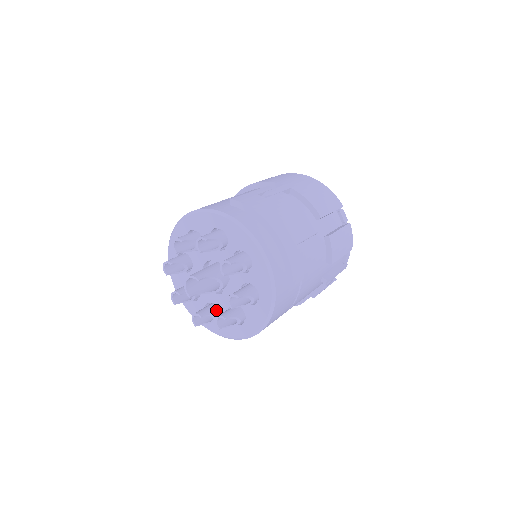
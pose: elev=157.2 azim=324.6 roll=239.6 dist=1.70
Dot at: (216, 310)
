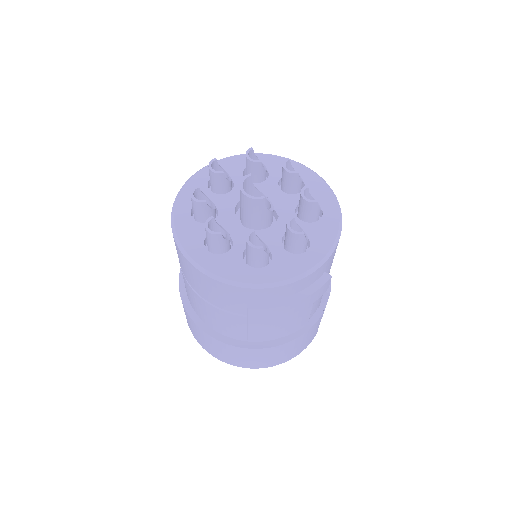
Dot at: occluded
